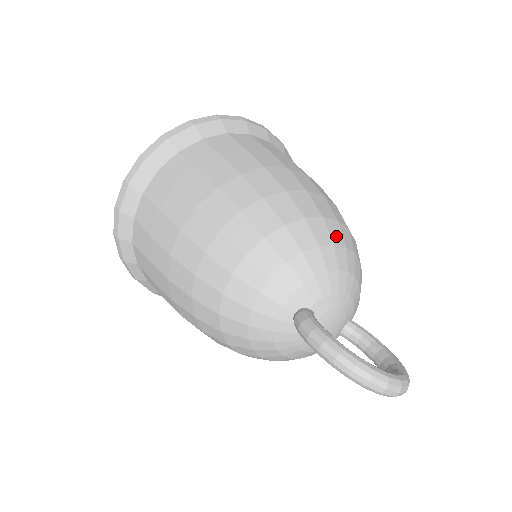
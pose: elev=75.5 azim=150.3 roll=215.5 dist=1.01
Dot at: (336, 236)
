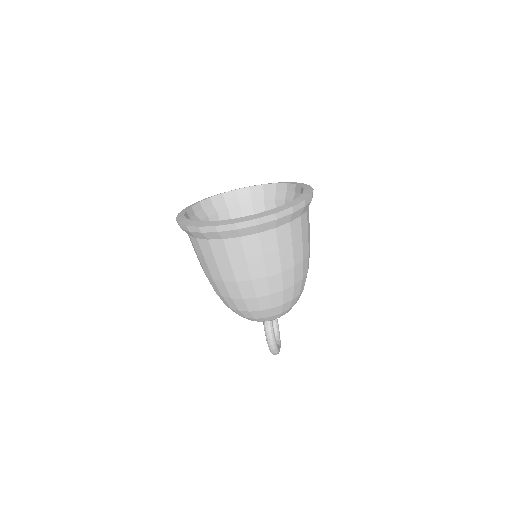
Dot at: occluded
